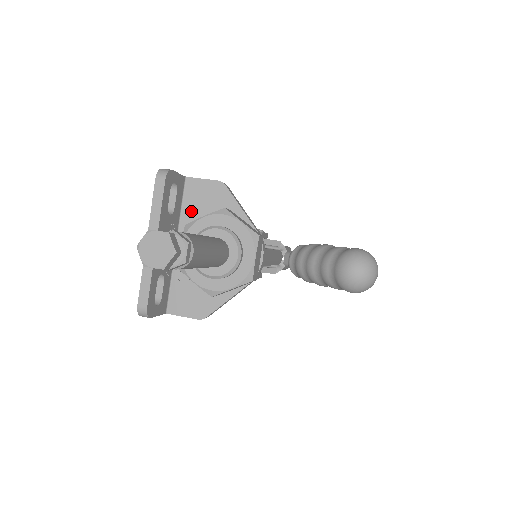
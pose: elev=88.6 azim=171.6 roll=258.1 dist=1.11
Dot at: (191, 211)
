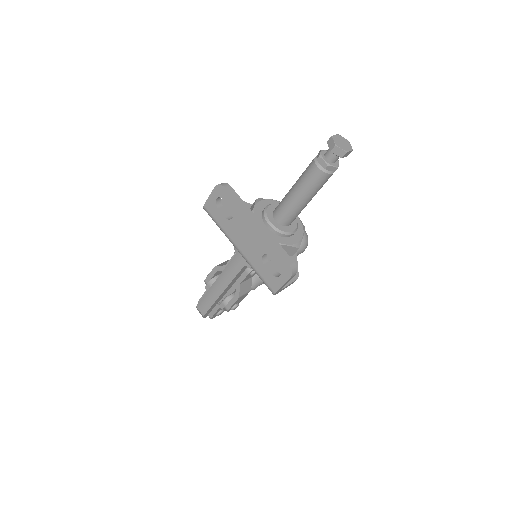
Dot at: occluded
